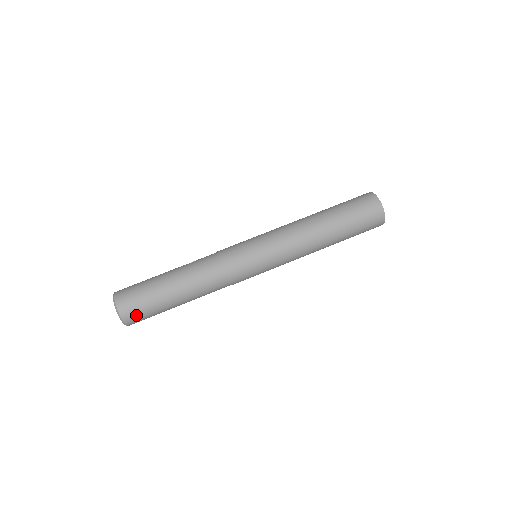
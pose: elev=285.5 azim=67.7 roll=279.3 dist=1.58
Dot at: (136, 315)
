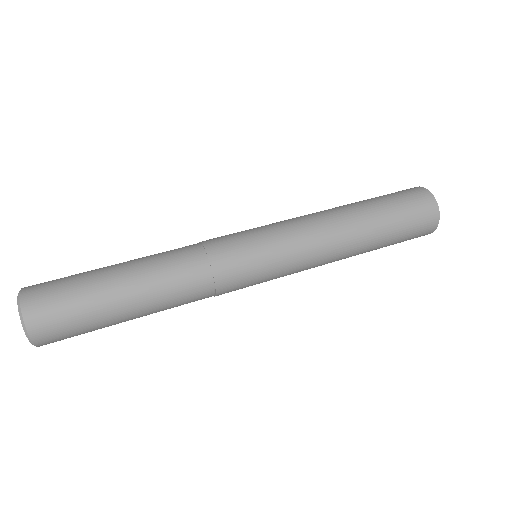
Dot at: (45, 291)
